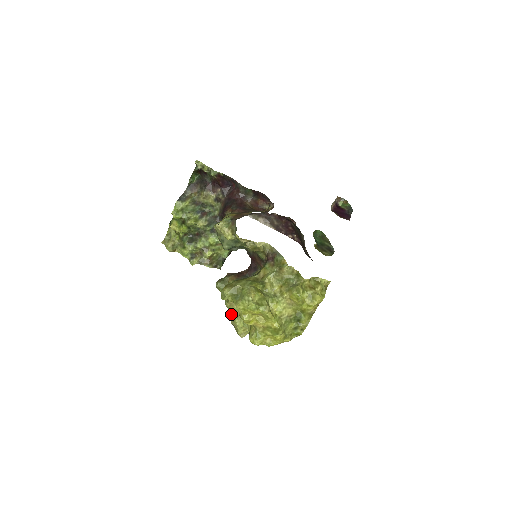
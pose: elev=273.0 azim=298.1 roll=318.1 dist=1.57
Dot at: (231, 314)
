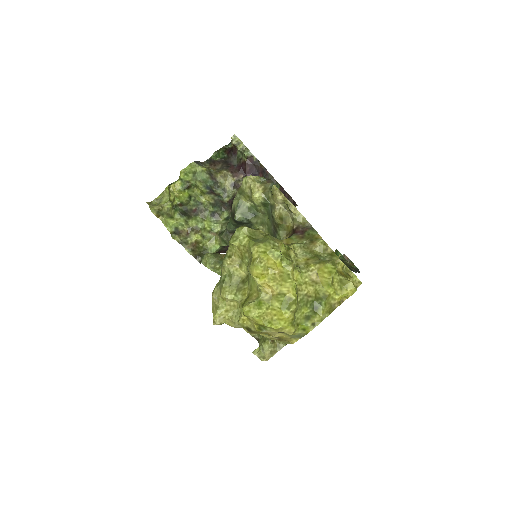
Dot at: (222, 280)
